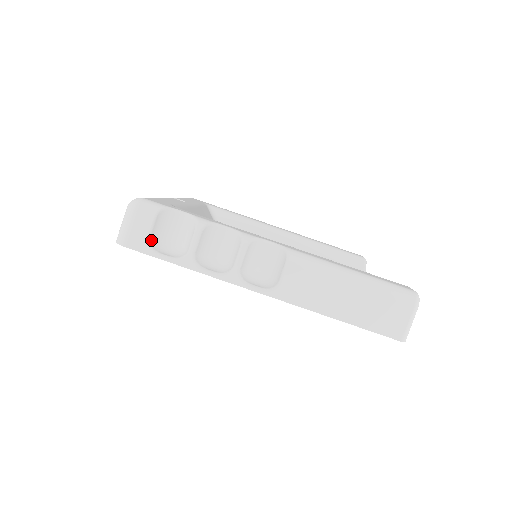
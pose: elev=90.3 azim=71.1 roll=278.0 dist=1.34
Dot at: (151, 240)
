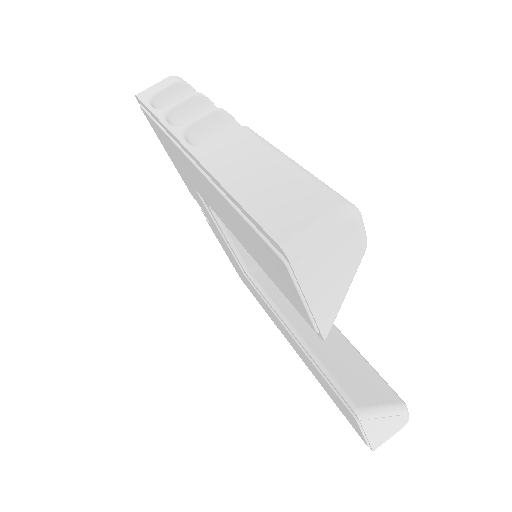
Dot at: (157, 98)
